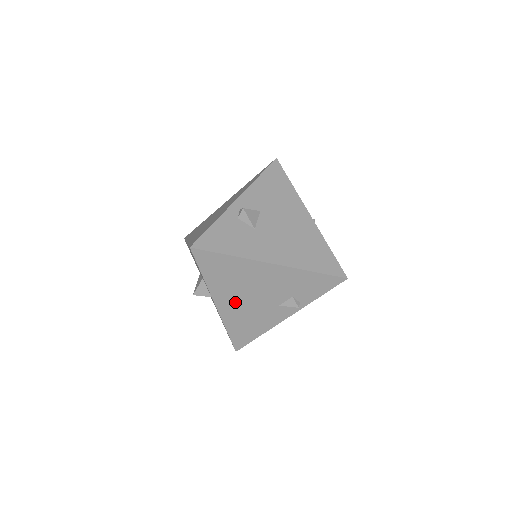
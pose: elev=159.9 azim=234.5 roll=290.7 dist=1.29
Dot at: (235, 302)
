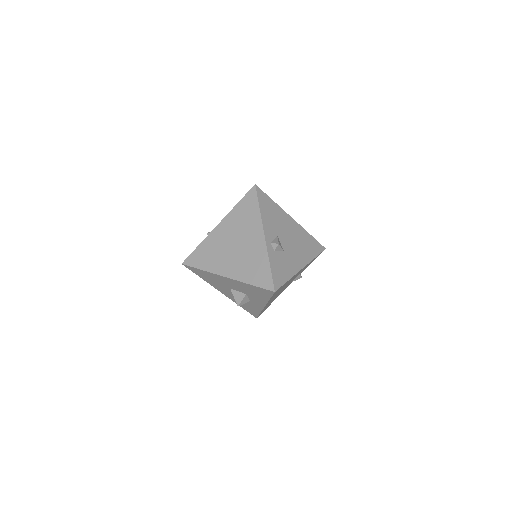
Dot at: (274, 297)
